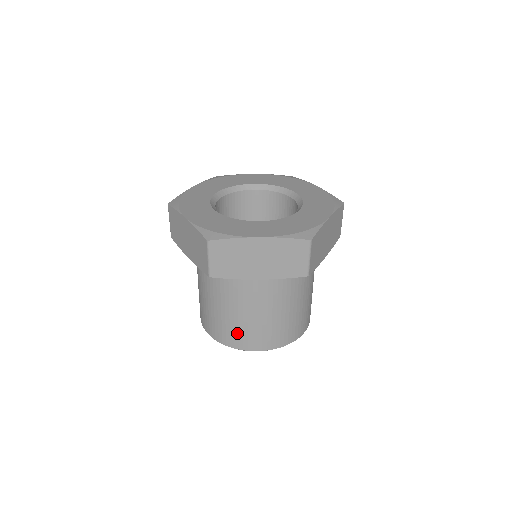
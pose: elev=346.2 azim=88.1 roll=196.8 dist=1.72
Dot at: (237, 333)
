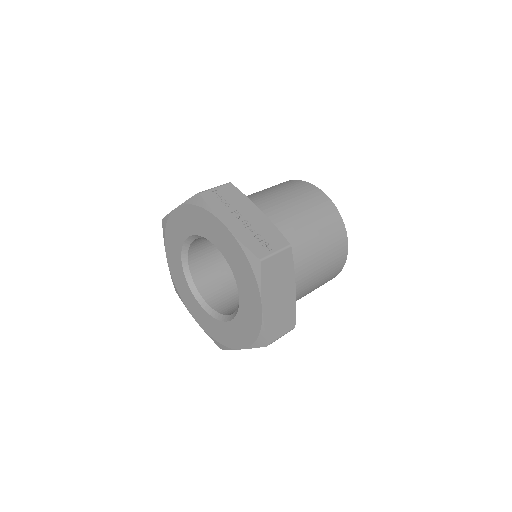
Dot at: occluded
